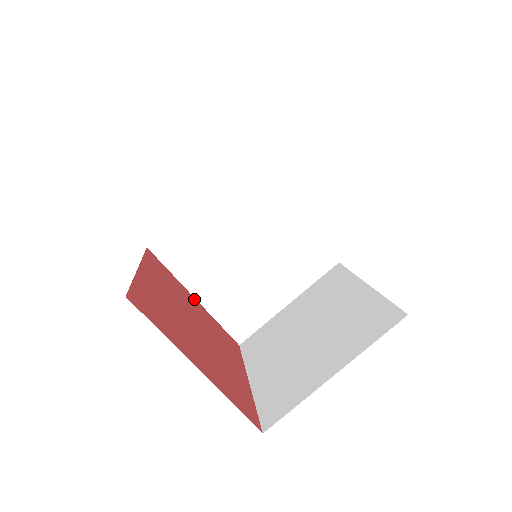
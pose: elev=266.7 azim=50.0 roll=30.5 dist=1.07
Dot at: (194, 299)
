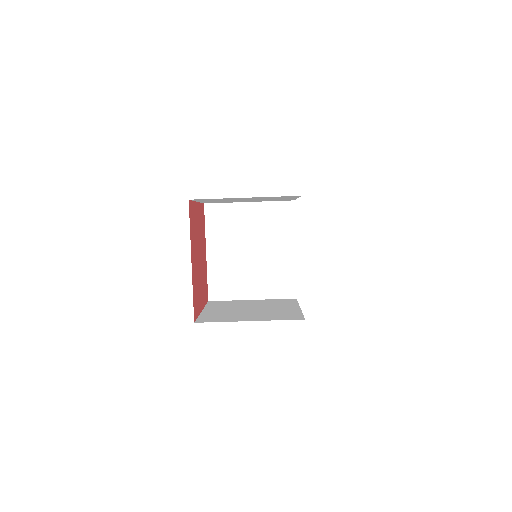
Dot at: (197, 206)
